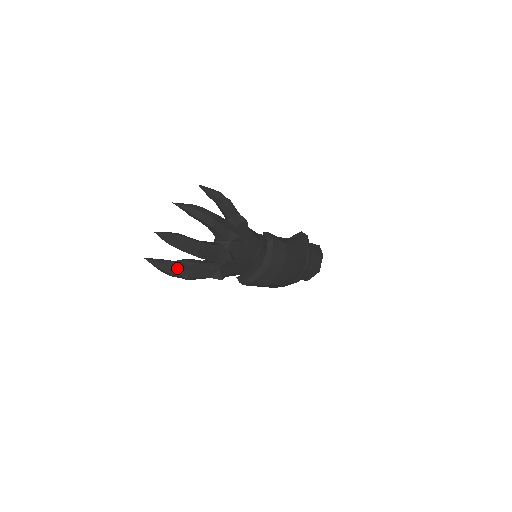
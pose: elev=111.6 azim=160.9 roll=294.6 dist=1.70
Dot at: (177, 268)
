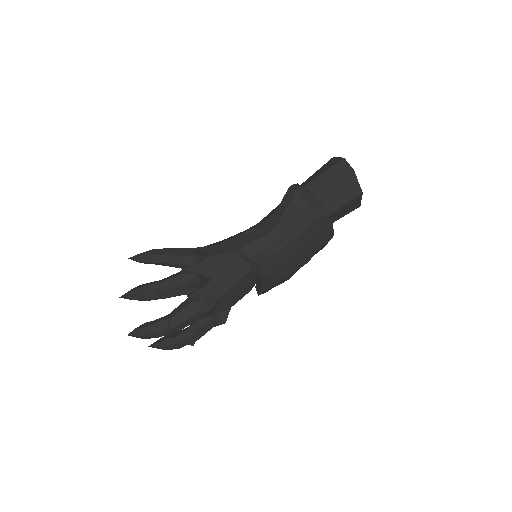
Dot at: (176, 343)
